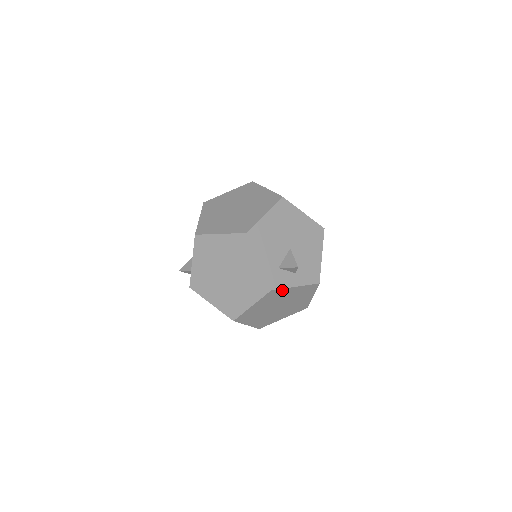
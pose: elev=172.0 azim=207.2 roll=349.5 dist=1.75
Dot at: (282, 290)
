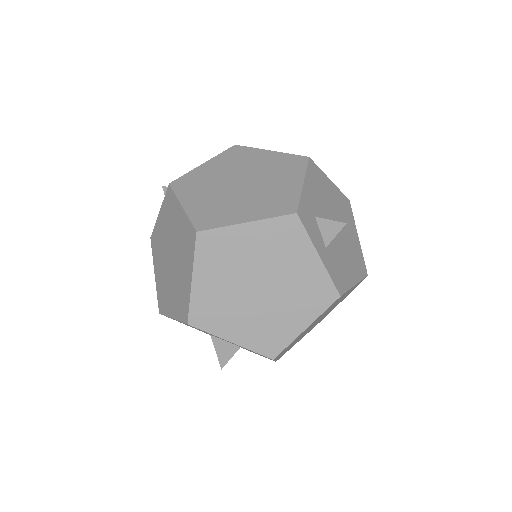
Dot at: (302, 237)
